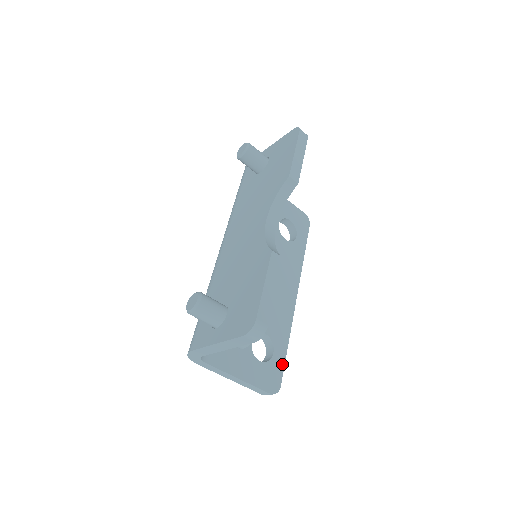
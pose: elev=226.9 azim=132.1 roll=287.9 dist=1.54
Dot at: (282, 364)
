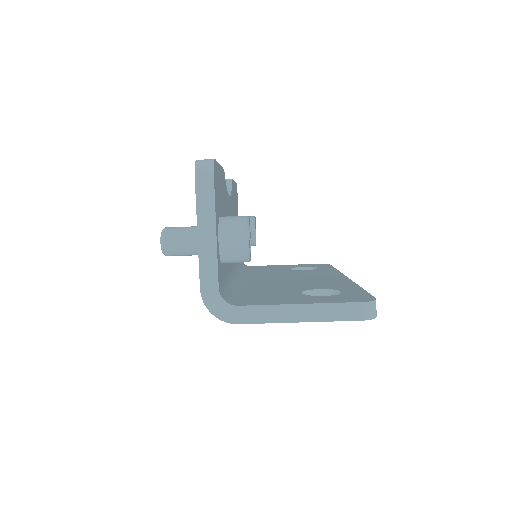
Dot at: (363, 293)
